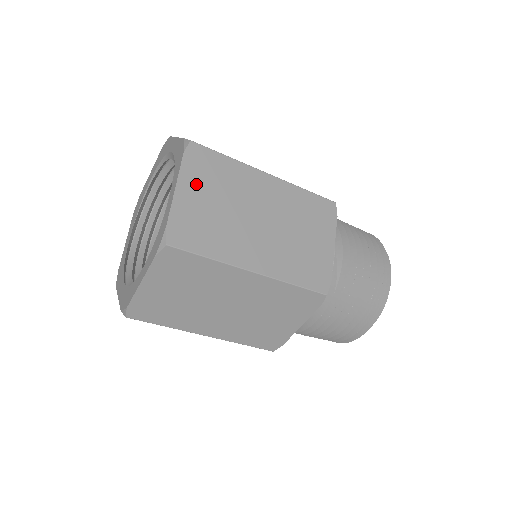
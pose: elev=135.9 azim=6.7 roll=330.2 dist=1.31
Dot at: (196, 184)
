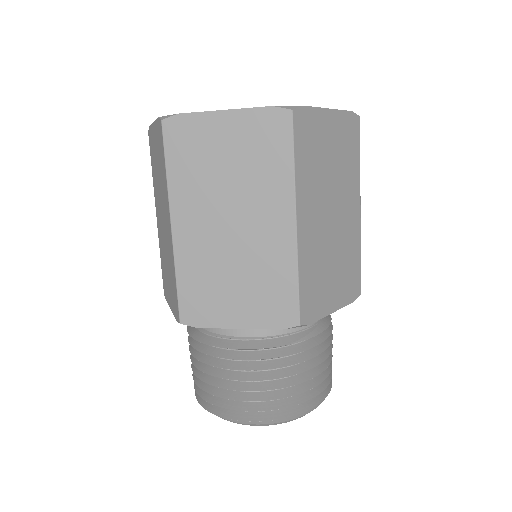
Dot at: (337, 131)
